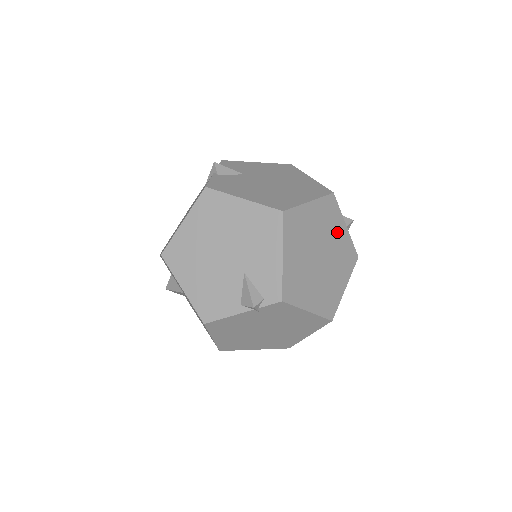
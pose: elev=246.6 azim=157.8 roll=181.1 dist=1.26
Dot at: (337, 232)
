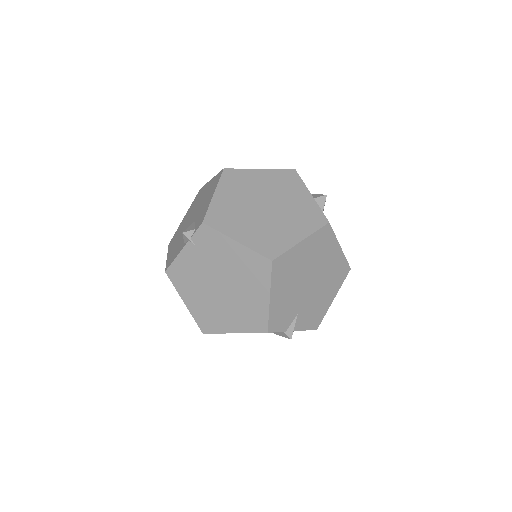
Dot at: (295, 196)
